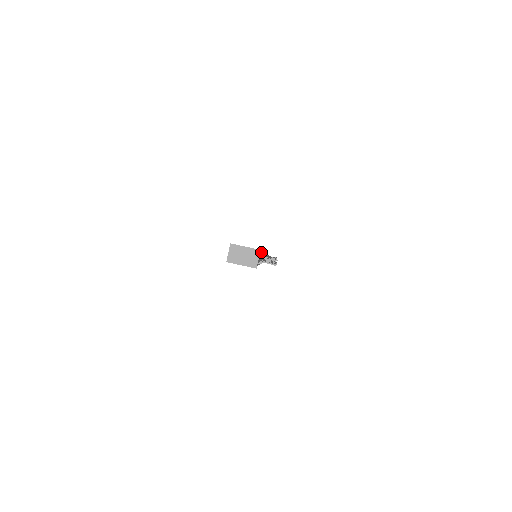
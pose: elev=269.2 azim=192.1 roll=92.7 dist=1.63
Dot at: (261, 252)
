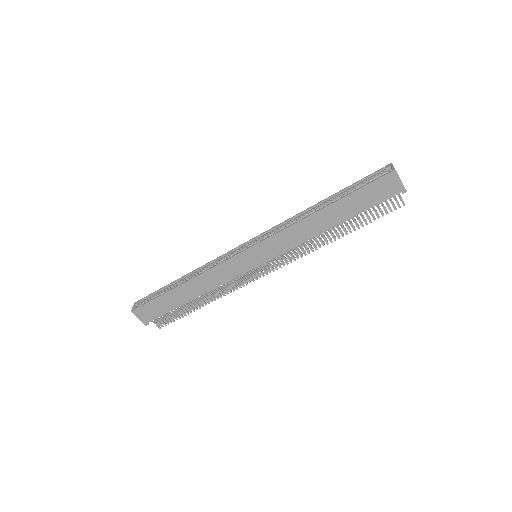
Dot at: occluded
